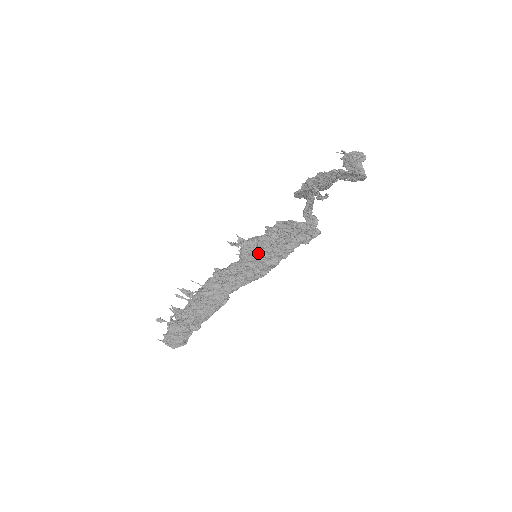
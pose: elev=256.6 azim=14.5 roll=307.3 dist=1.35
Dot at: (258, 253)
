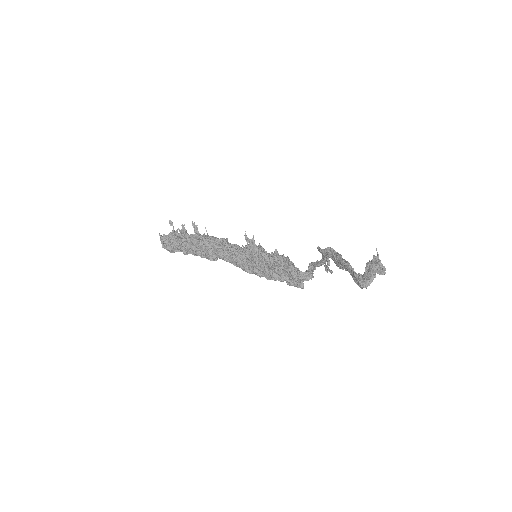
Dot at: (255, 259)
